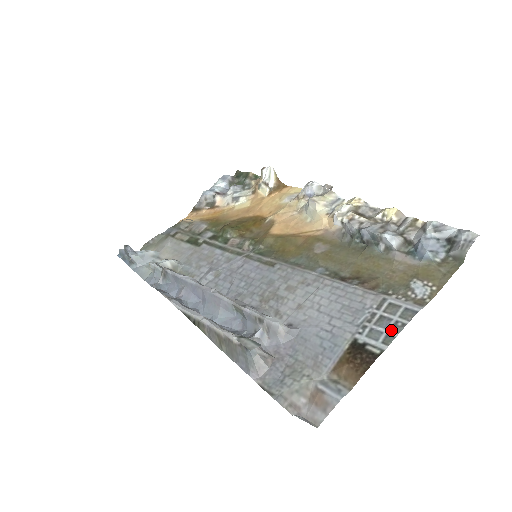
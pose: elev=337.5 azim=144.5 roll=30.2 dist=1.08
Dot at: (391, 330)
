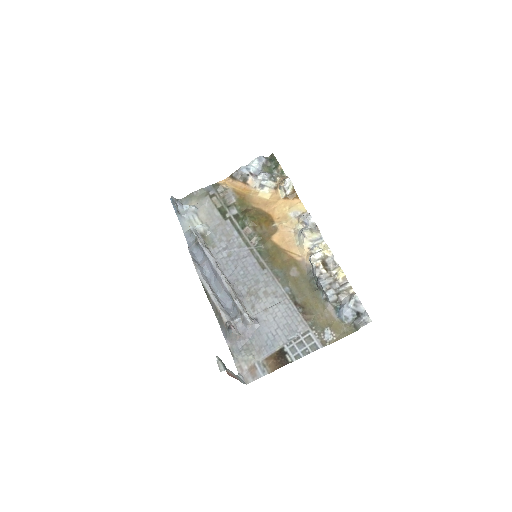
Dot at: (302, 352)
